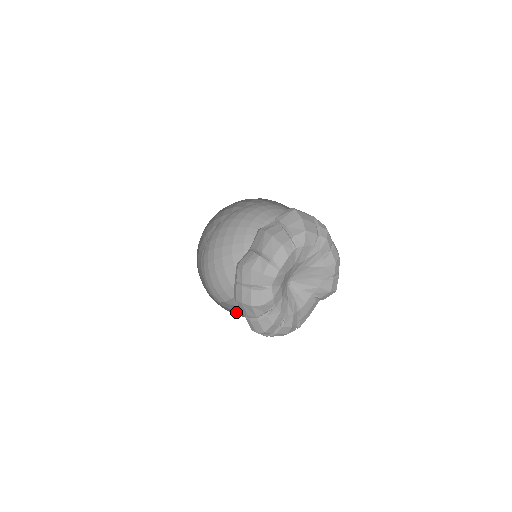
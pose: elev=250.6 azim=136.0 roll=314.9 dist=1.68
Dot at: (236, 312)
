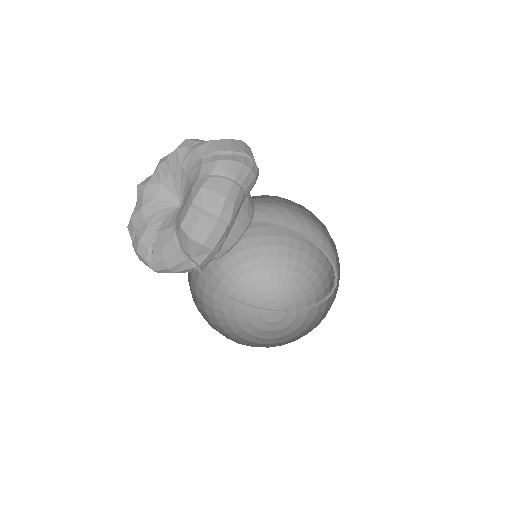
Dot at: (210, 310)
